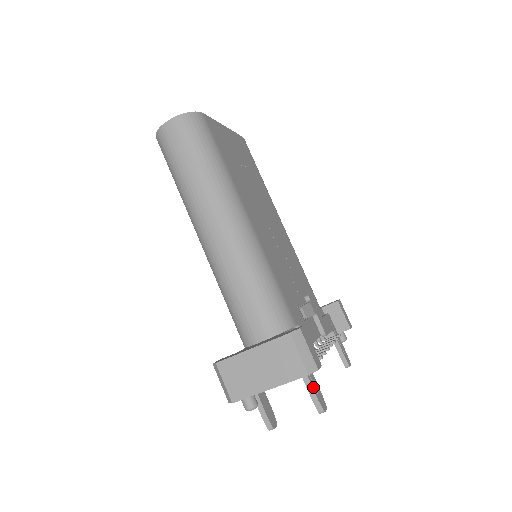
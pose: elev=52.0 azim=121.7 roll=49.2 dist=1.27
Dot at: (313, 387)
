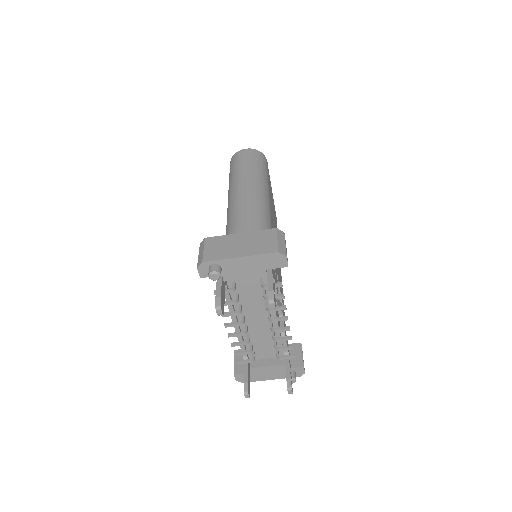
Dot at: (273, 283)
